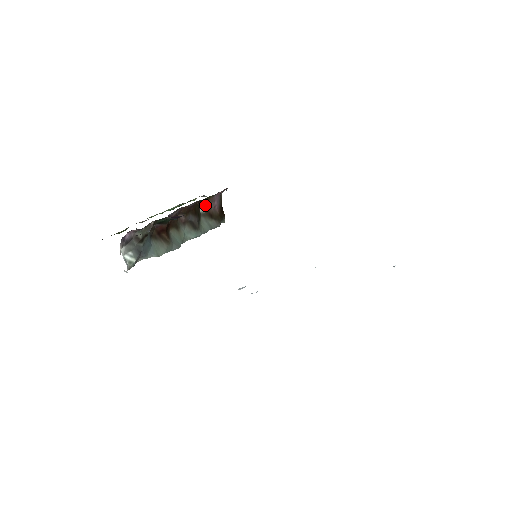
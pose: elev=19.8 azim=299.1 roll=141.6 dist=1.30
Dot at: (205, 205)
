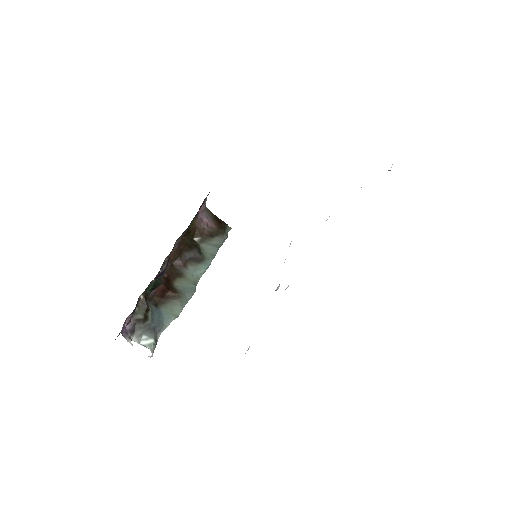
Dot at: (196, 231)
